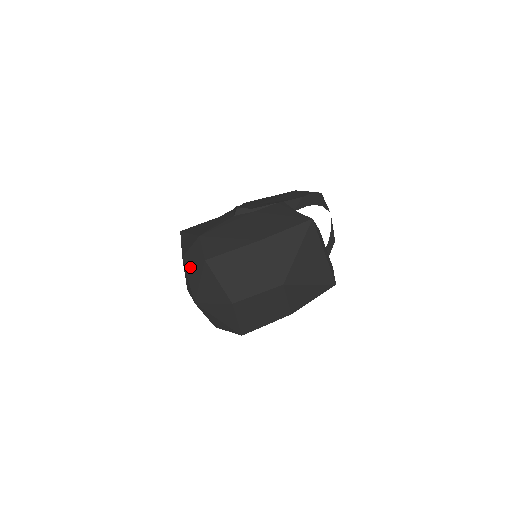
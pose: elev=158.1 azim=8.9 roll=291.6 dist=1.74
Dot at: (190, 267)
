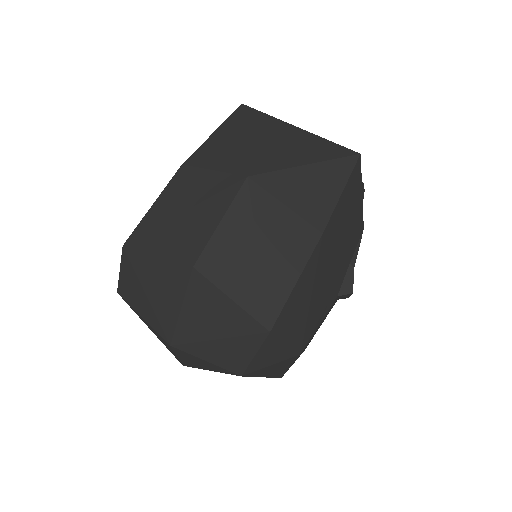
Dot at: (127, 291)
